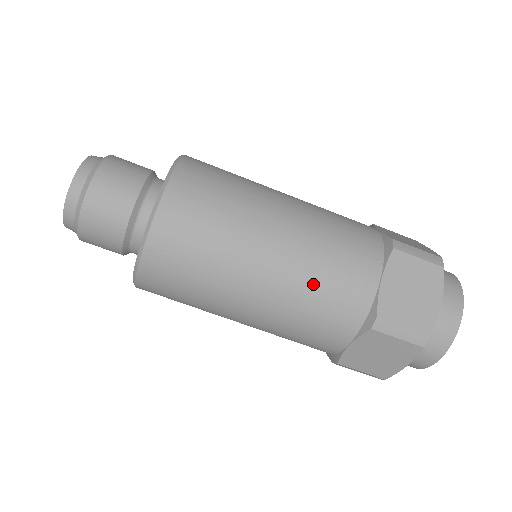
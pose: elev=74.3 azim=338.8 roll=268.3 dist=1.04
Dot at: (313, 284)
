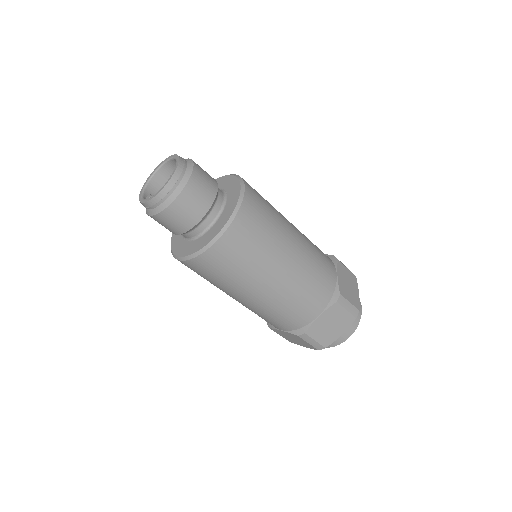
Dot at: (281, 307)
